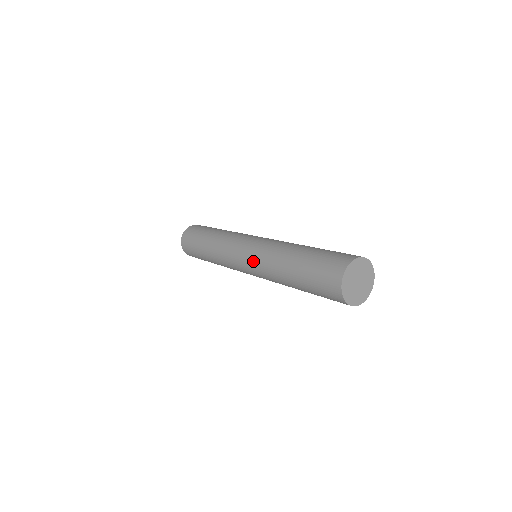
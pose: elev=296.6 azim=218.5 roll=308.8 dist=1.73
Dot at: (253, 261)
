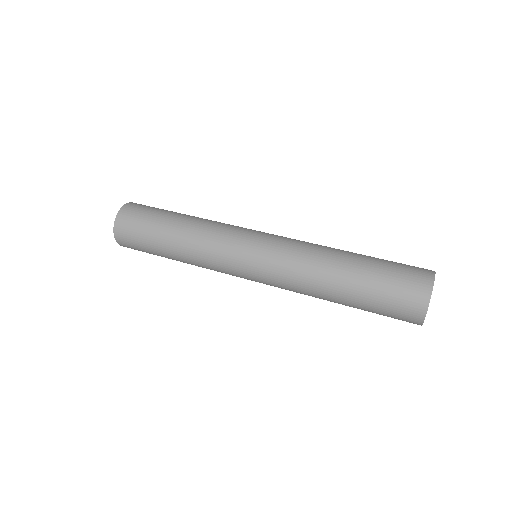
Dot at: (273, 285)
